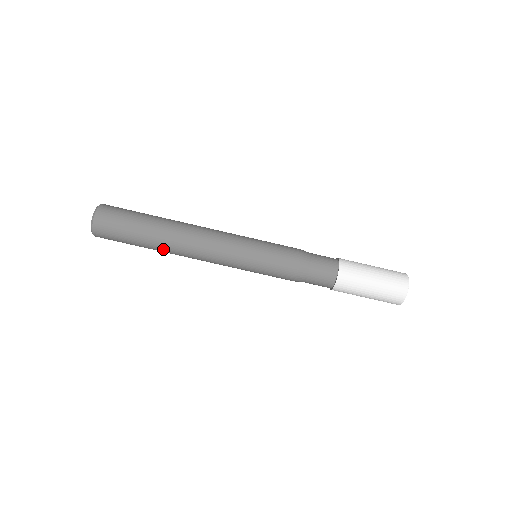
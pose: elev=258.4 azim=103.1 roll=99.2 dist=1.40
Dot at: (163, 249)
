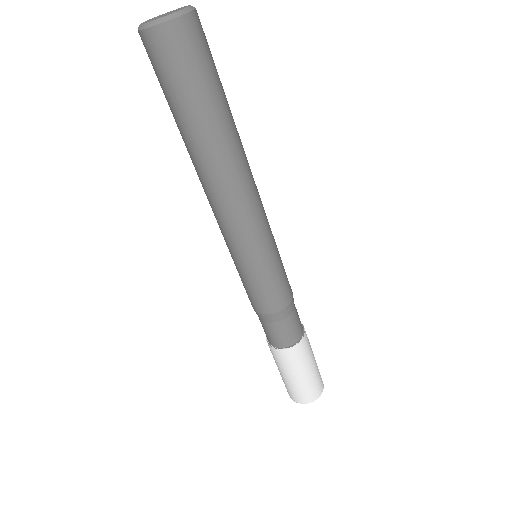
Dot at: (216, 147)
